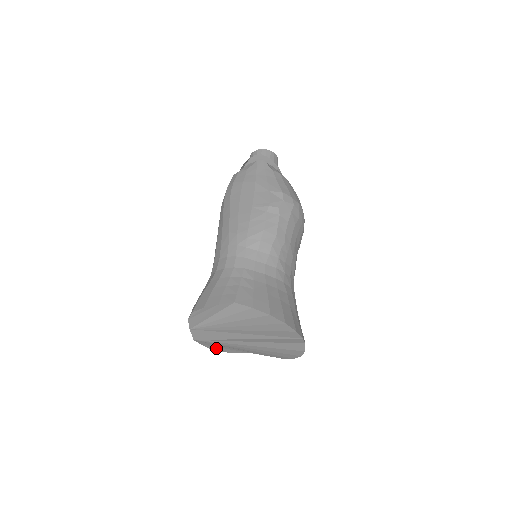
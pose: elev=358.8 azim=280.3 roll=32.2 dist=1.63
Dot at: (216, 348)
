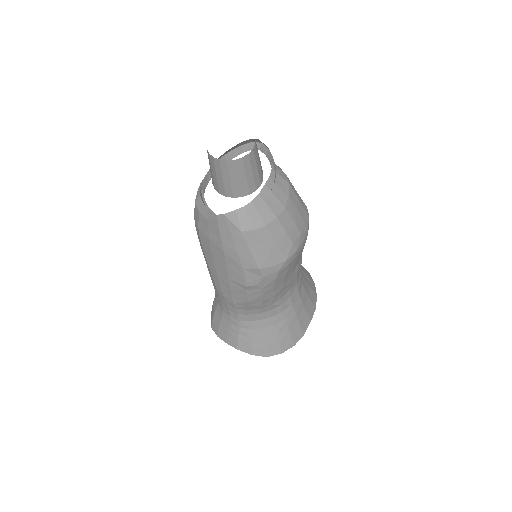
Dot at: occluded
